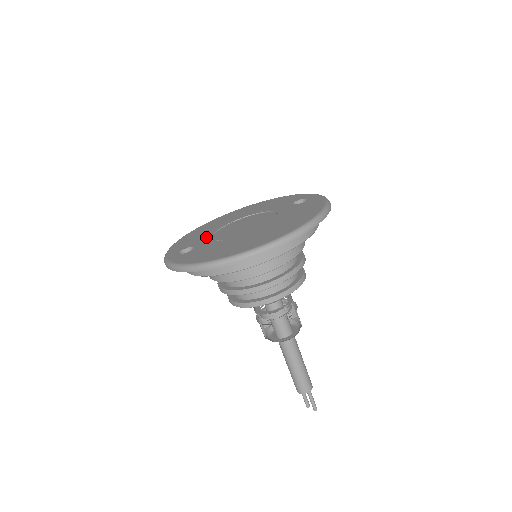
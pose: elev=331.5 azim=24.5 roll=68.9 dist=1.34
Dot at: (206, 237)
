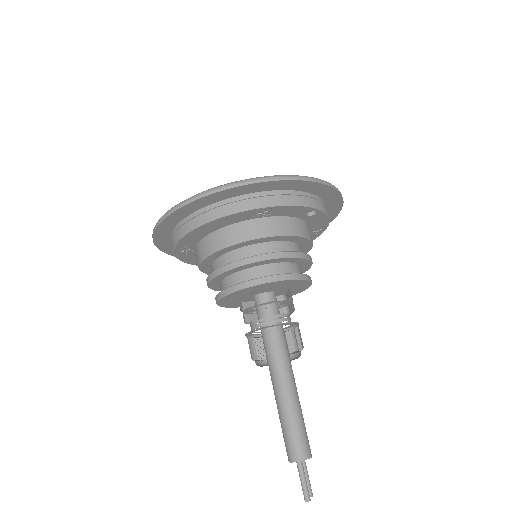
Dot at: occluded
